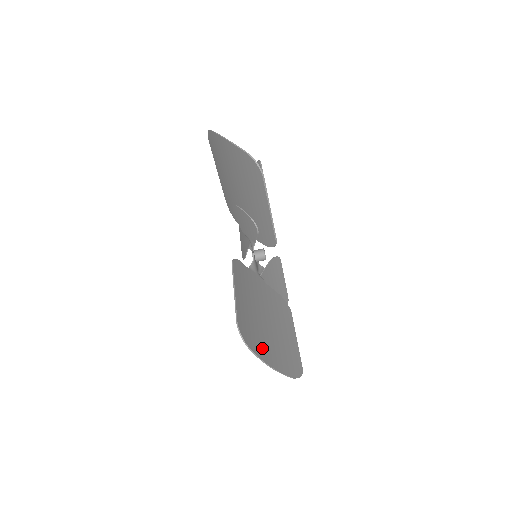
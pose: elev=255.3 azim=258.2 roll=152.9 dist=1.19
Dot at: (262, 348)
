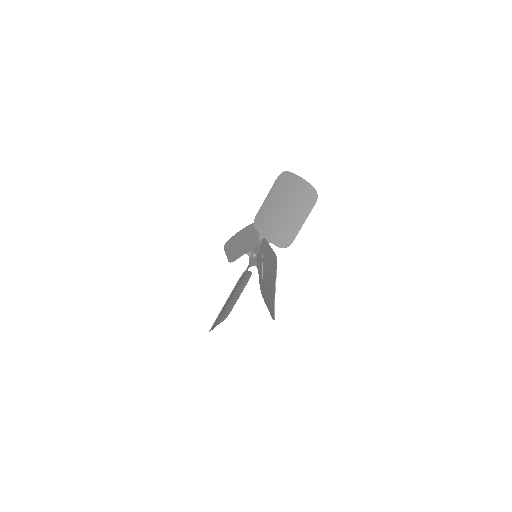
Dot at: (273, 282)
